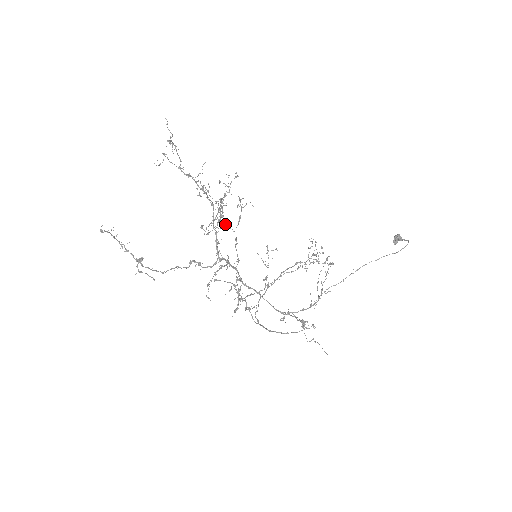
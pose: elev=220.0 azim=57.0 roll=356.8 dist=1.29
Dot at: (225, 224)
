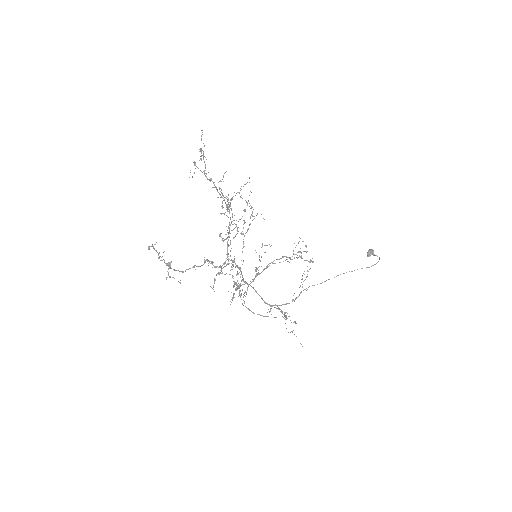
Dot at: (230, 219)
